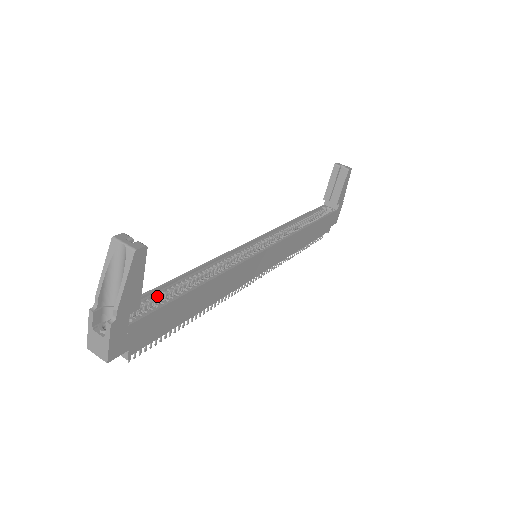
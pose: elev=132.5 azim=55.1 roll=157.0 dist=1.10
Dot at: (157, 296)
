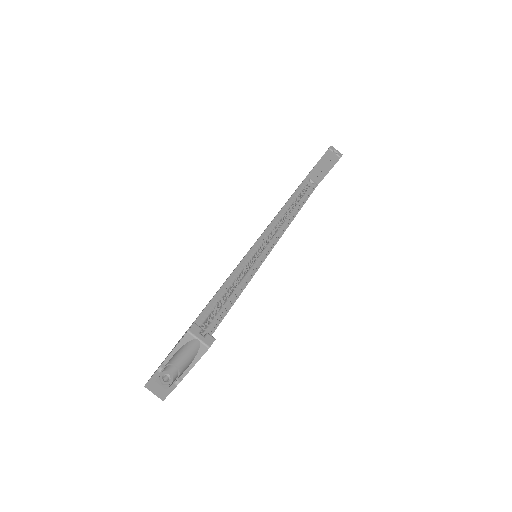
Dot at: occluded
